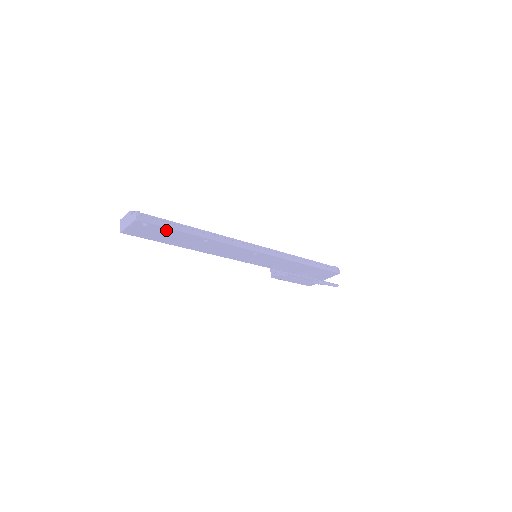
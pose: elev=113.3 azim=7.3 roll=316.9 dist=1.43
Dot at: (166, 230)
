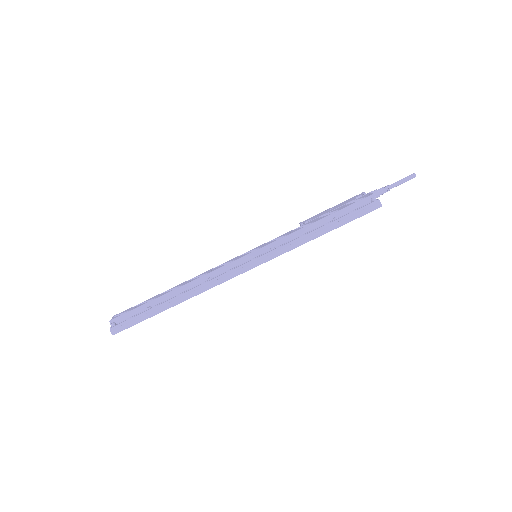
Dot at: (143, 320)
